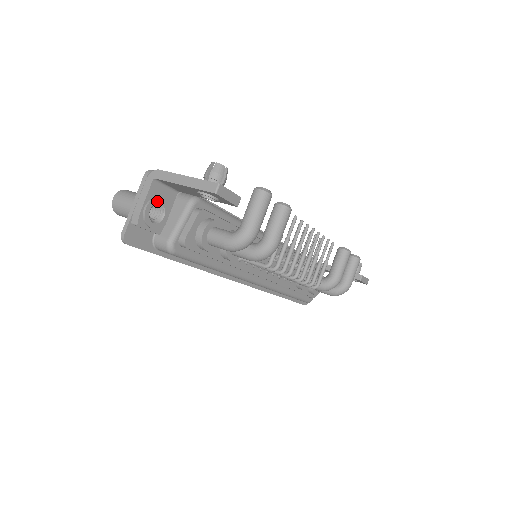
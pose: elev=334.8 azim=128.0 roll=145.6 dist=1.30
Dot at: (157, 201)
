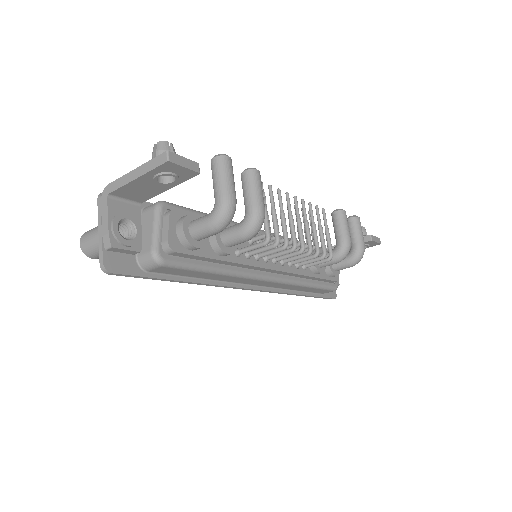
Dot at: (121, 217)
